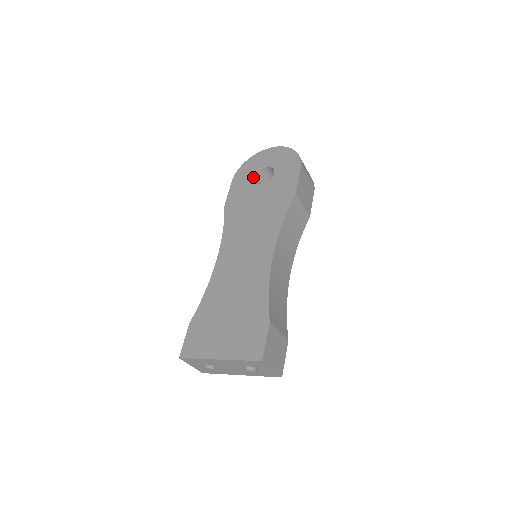
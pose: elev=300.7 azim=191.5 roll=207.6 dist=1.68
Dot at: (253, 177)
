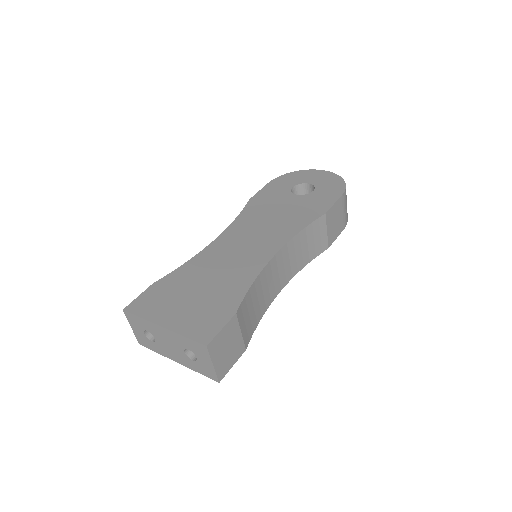
Dot at: (291, 186)
